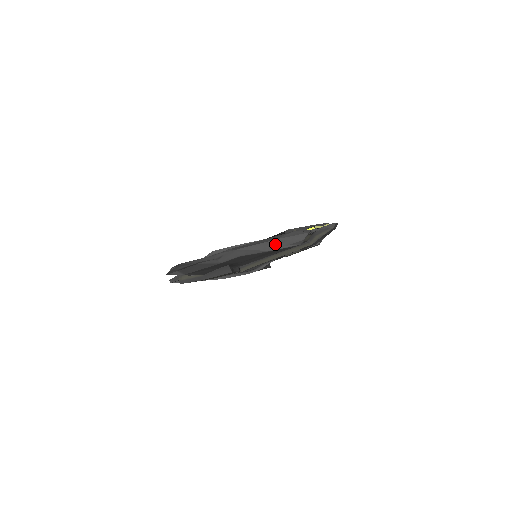
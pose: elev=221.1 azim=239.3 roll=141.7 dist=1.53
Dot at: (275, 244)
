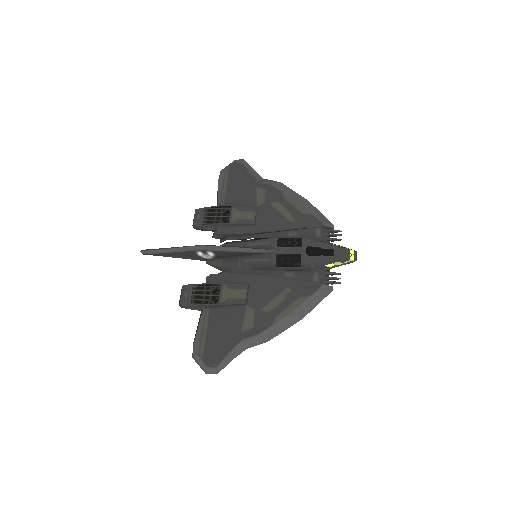
Dot at: (301, 315)
